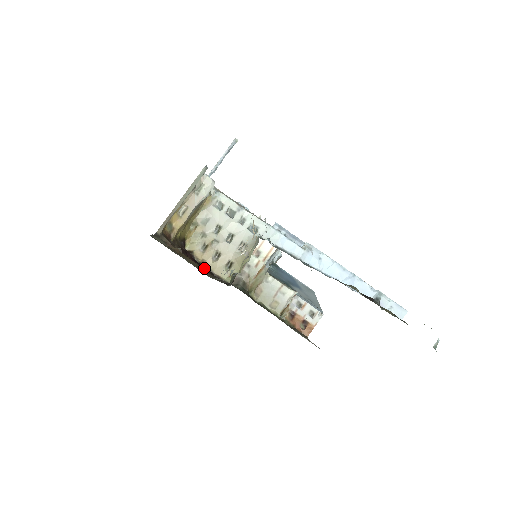
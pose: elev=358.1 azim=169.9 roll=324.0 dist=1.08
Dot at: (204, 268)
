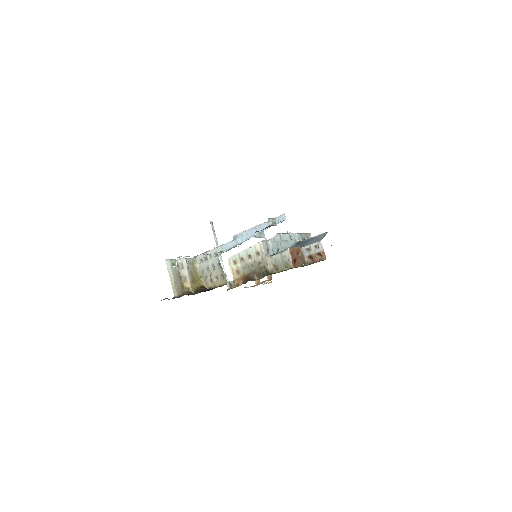
Dot at: occluded
